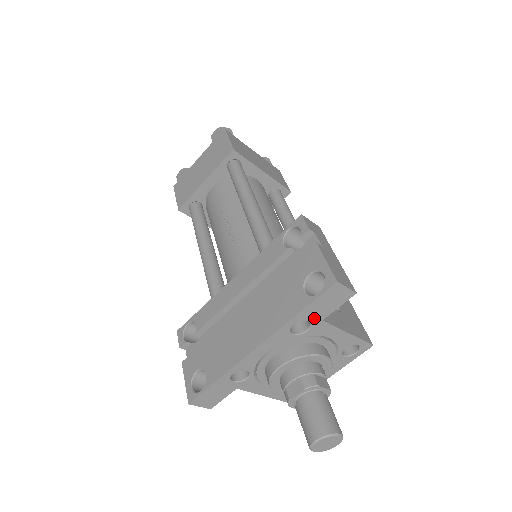
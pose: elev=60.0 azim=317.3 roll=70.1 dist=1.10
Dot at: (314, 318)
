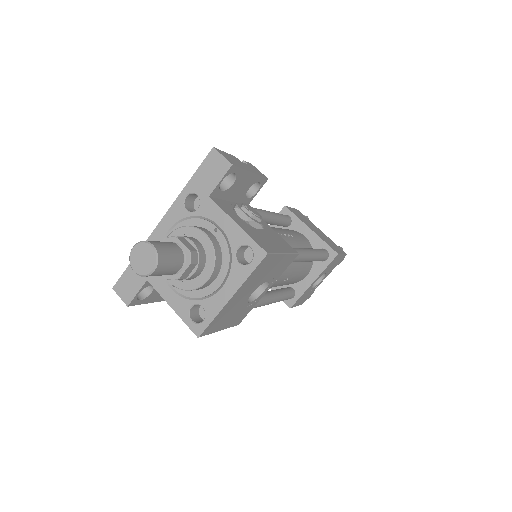
Dot at: (202, 192)
